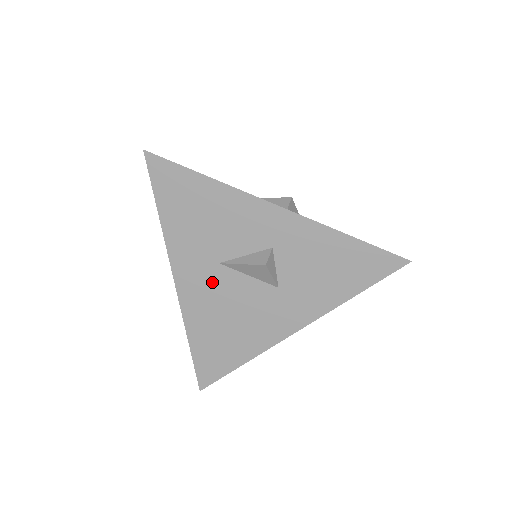
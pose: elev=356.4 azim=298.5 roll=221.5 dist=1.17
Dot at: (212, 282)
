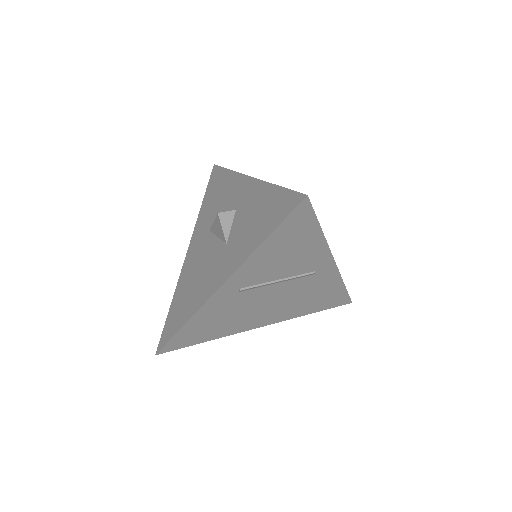
Dot at: (201, 247)
